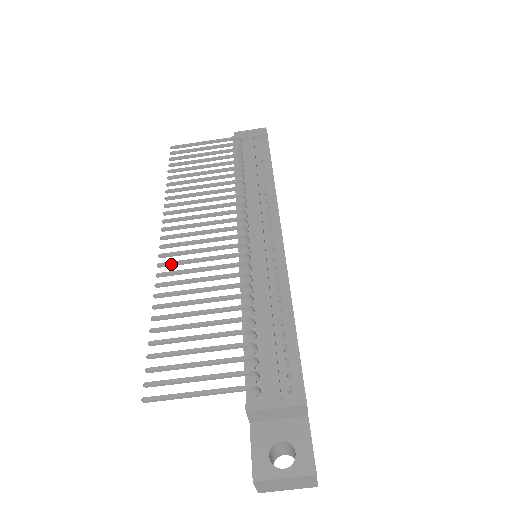
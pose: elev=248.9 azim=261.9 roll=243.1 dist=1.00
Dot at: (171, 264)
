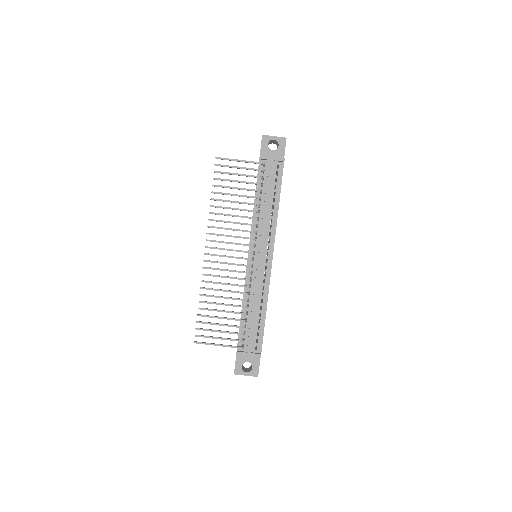
Dot at: occluded
